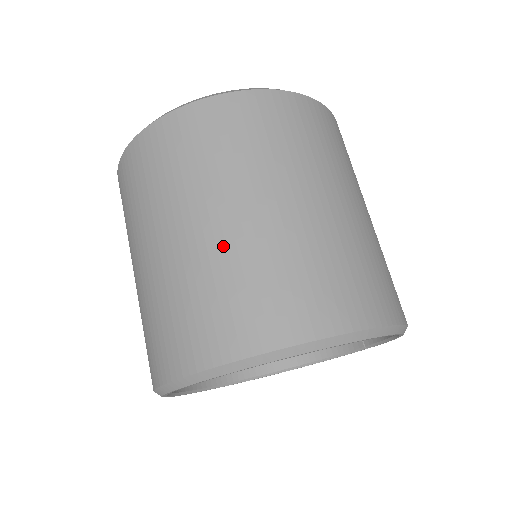
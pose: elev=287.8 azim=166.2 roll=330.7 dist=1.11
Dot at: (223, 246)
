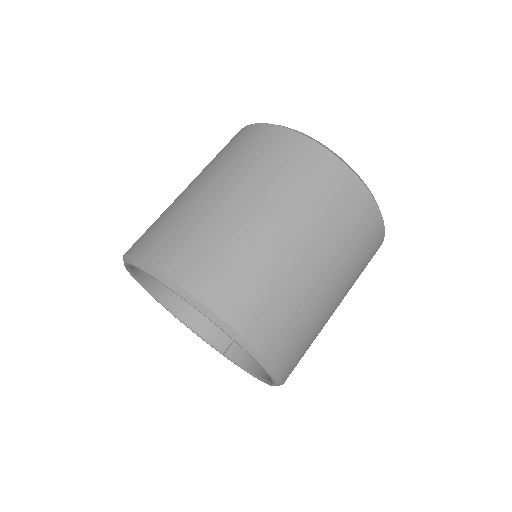
Dot at: (292, 269)
